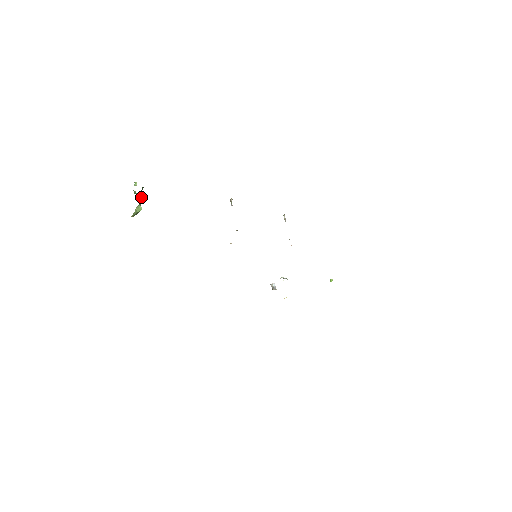
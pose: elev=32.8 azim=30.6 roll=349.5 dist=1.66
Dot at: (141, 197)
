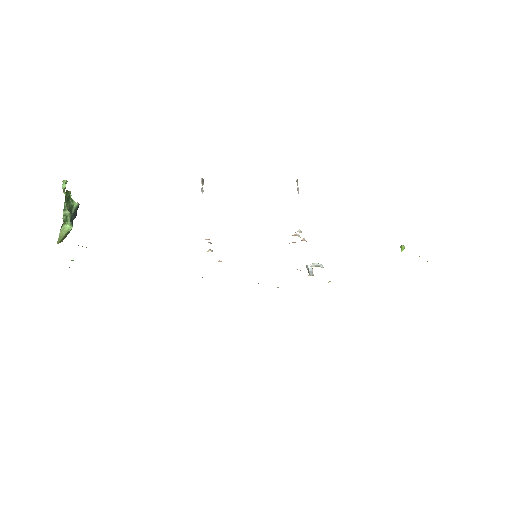
Dot at: (73, 204)
